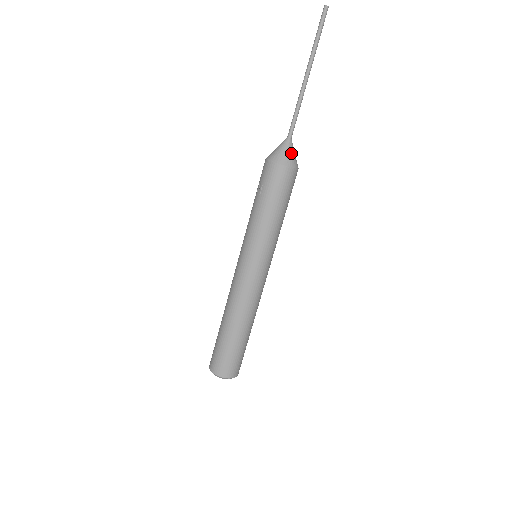
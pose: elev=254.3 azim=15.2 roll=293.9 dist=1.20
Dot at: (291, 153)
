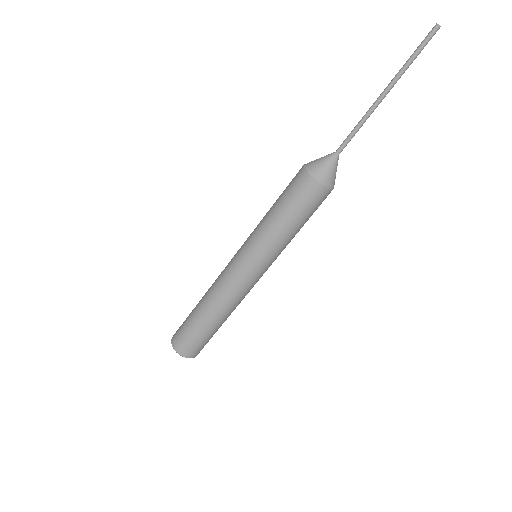
Dot at: (326, 166)
